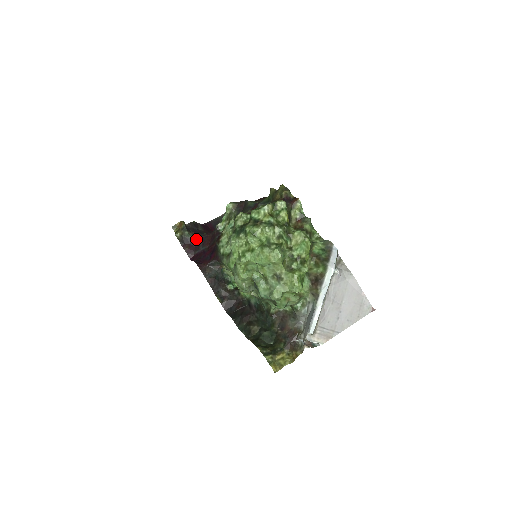
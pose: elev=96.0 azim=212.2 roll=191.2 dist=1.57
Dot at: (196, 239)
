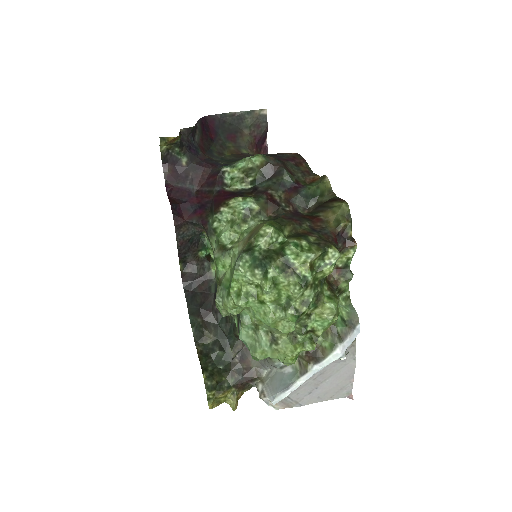
Dot at: (186, 164)
